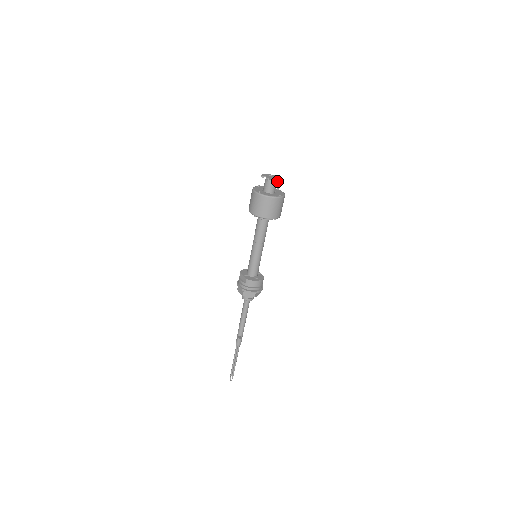
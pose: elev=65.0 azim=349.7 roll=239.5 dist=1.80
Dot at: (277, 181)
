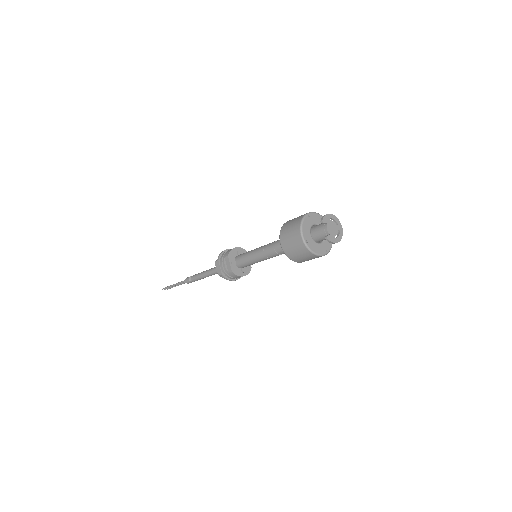
Dot at: (336, 242)
